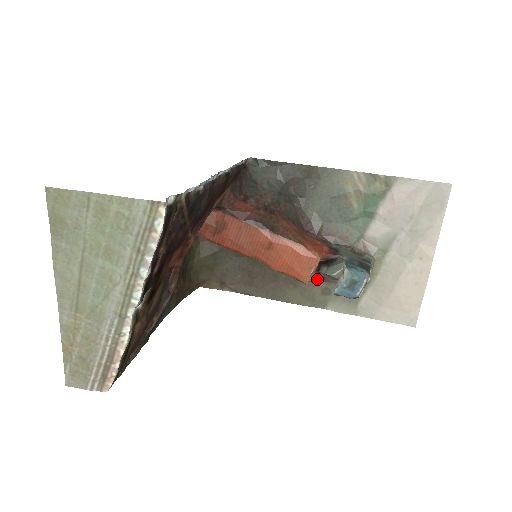
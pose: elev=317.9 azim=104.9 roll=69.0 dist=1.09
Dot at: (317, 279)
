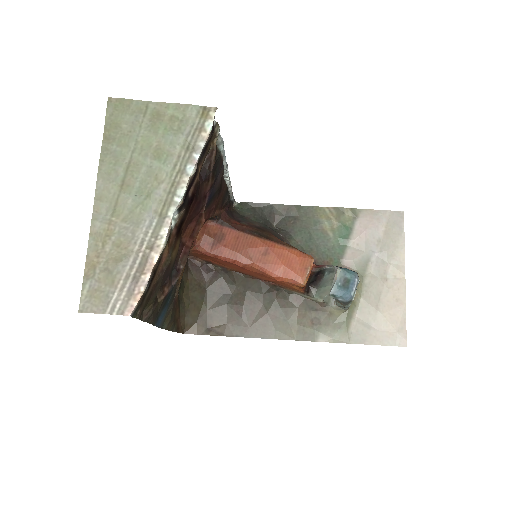
Dot at: (305, 308)
